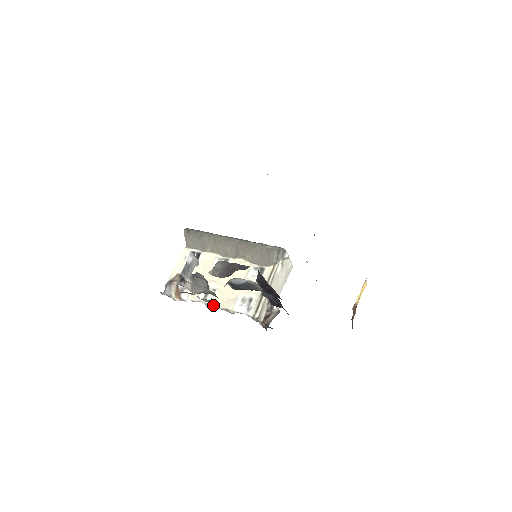
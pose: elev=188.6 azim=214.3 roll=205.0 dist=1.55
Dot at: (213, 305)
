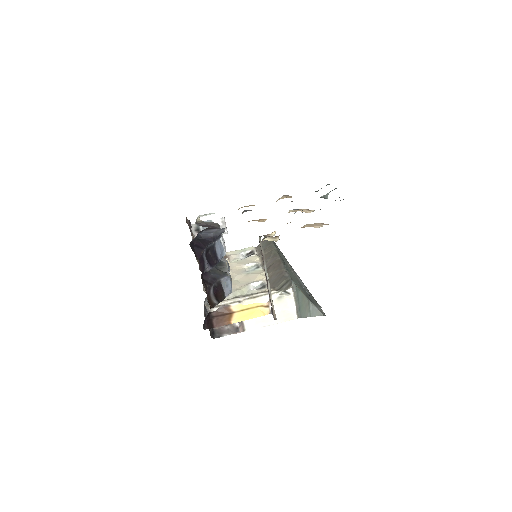
Dot at: occluded
